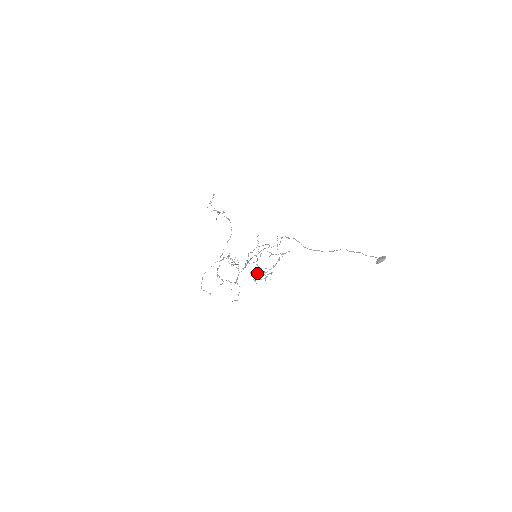
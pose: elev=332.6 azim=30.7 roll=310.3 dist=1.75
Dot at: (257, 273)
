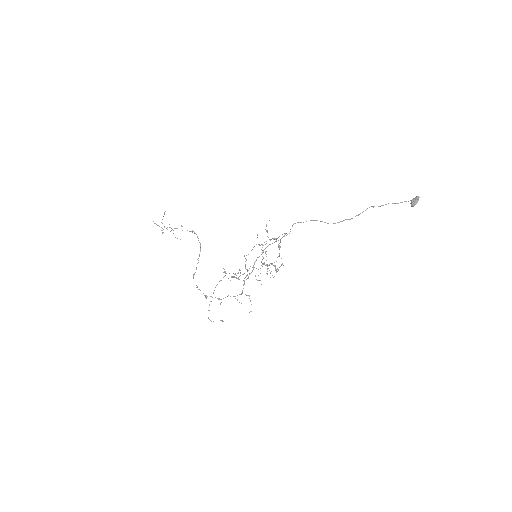
Dot at: (266, 273)
